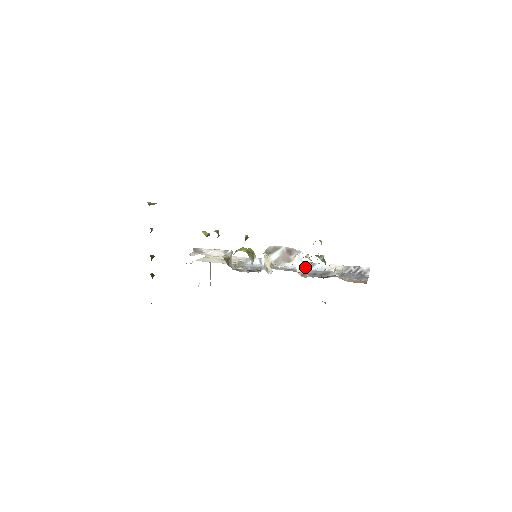
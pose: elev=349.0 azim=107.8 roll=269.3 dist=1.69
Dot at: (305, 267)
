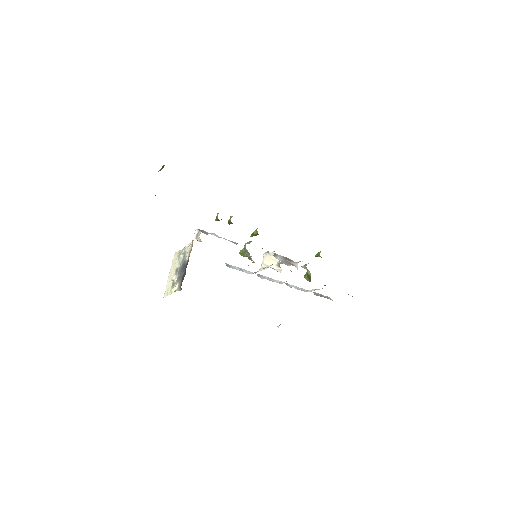
Dot at: occluded
